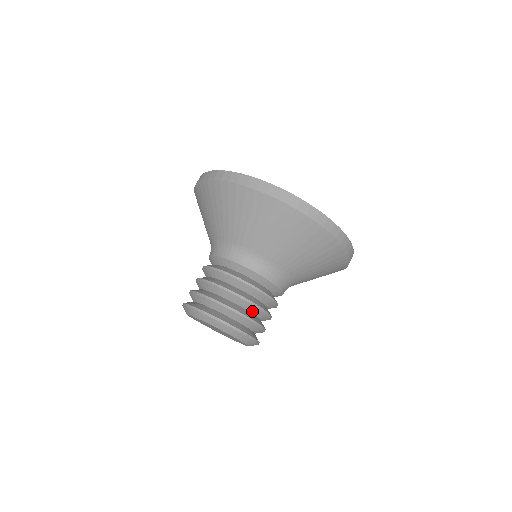
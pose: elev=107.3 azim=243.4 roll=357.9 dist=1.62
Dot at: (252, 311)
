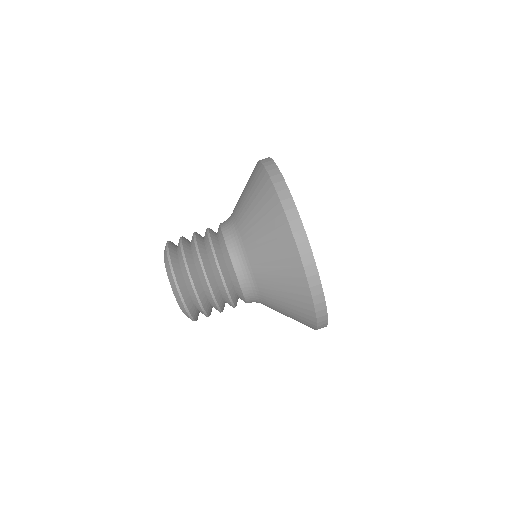
Dot at: (212, 305)
